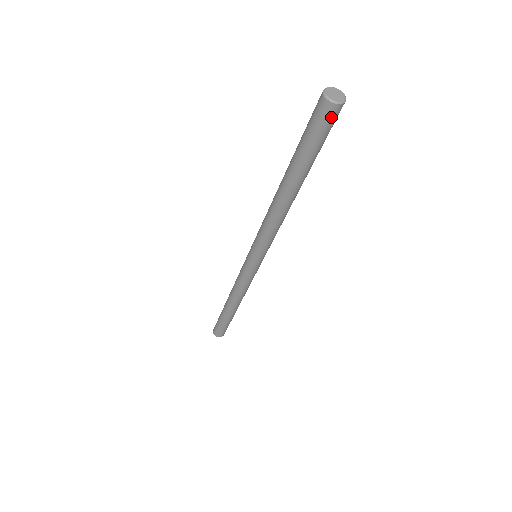
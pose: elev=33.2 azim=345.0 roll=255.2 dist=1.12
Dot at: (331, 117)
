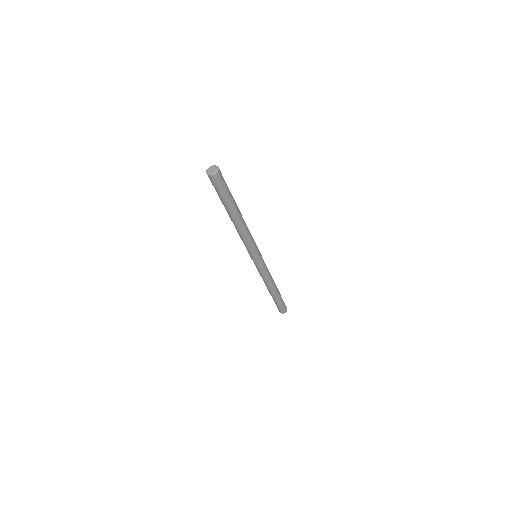
Dot at: (214, 181)
